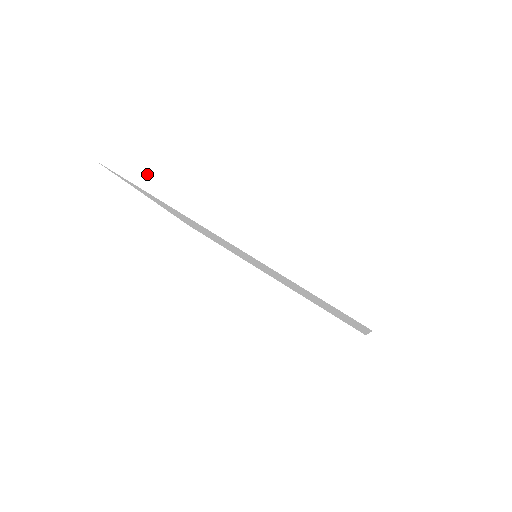
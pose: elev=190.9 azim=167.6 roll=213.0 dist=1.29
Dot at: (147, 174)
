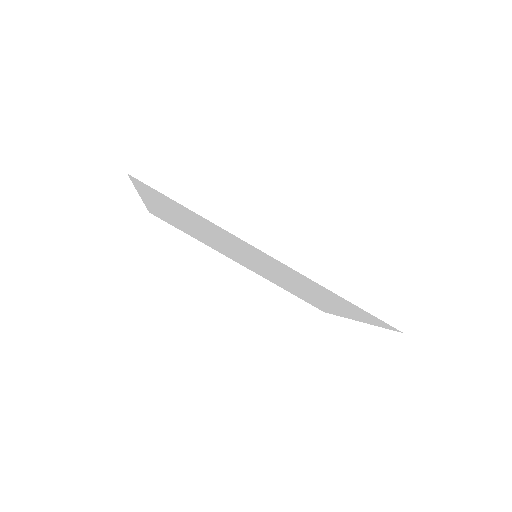
Dot at: (191, 192)
